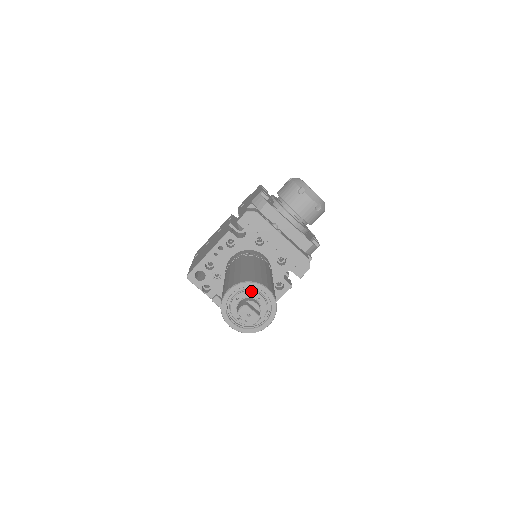
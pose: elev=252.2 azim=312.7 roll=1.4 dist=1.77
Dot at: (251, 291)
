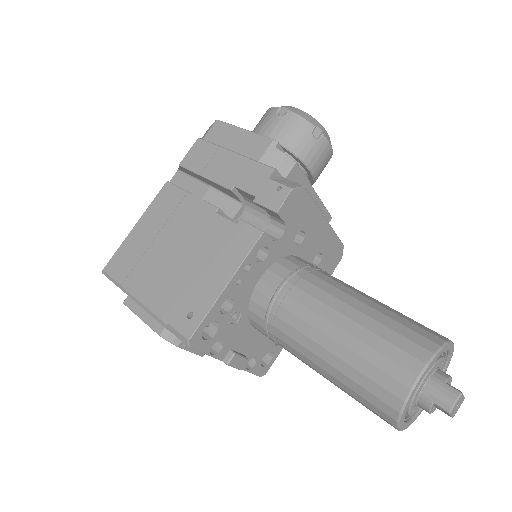
Dot at: (440, 359)
